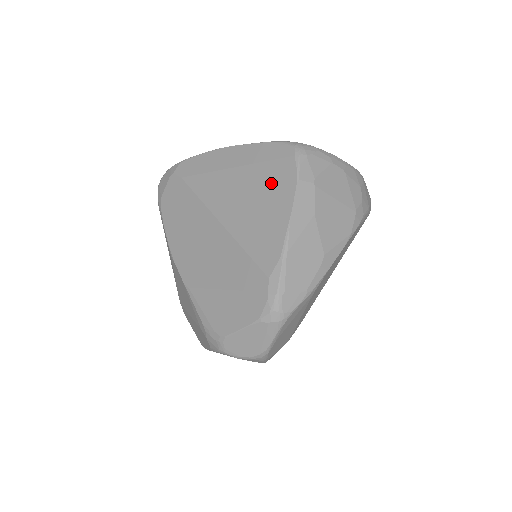
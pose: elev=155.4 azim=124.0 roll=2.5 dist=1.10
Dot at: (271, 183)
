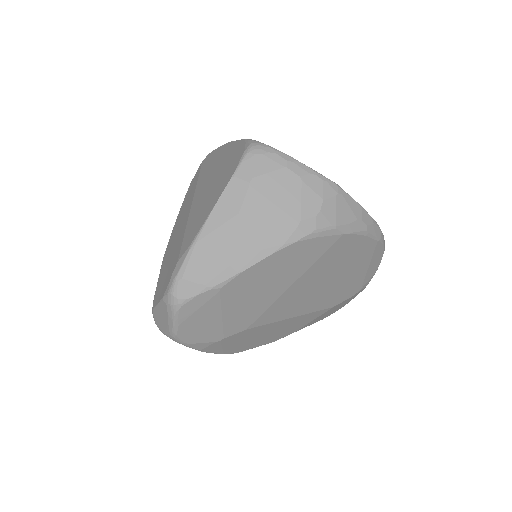
Dot at: (222, 177)
